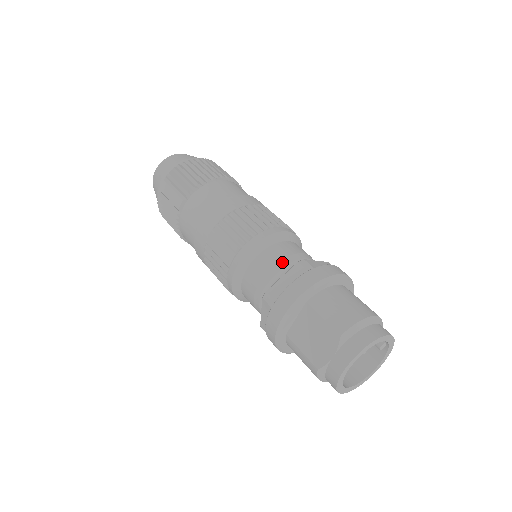
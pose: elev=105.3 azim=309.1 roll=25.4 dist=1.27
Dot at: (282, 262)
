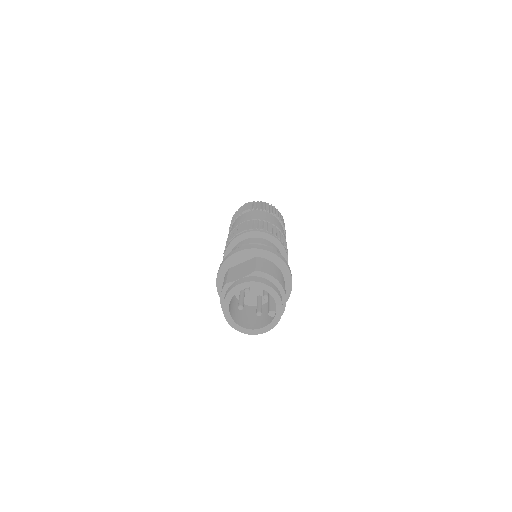
Dot at: (265, 245)
